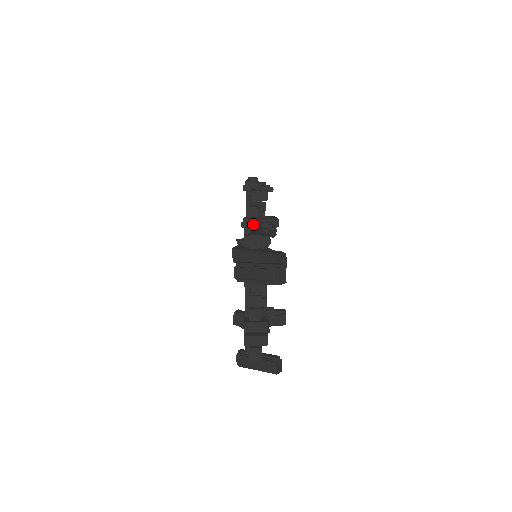
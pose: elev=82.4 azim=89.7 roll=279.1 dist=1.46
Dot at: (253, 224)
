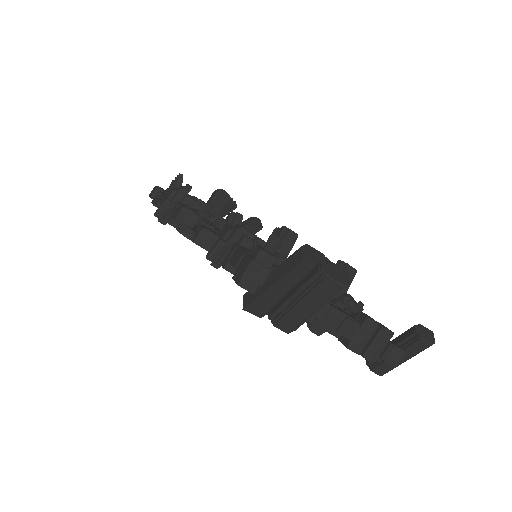
Dot at: (224, 252)
